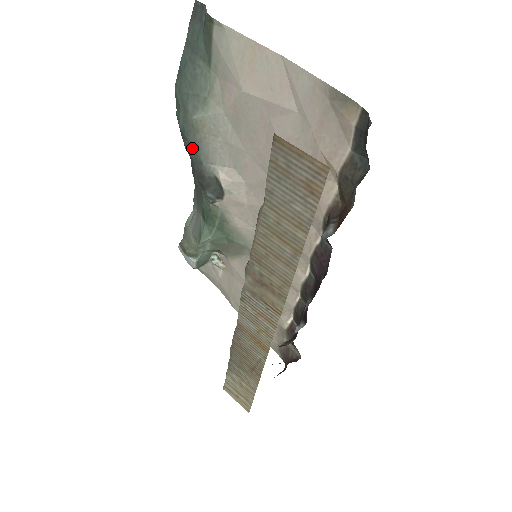
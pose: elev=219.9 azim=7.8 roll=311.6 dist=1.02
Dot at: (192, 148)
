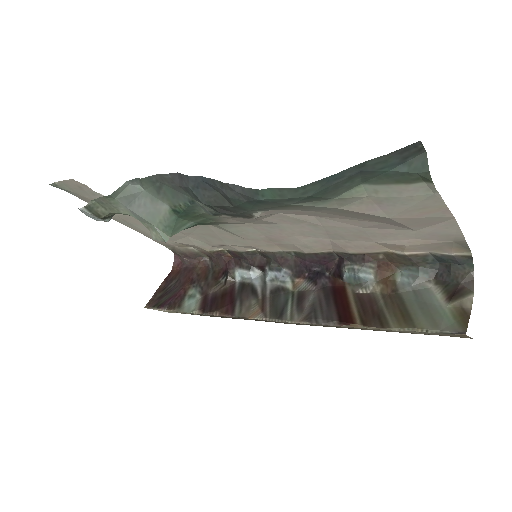
Dot at: (249, 205)
